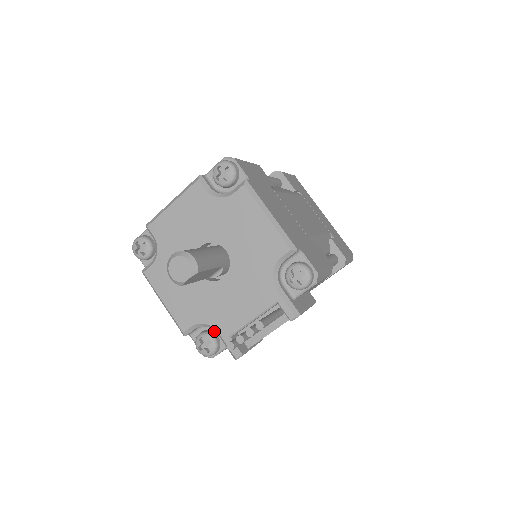
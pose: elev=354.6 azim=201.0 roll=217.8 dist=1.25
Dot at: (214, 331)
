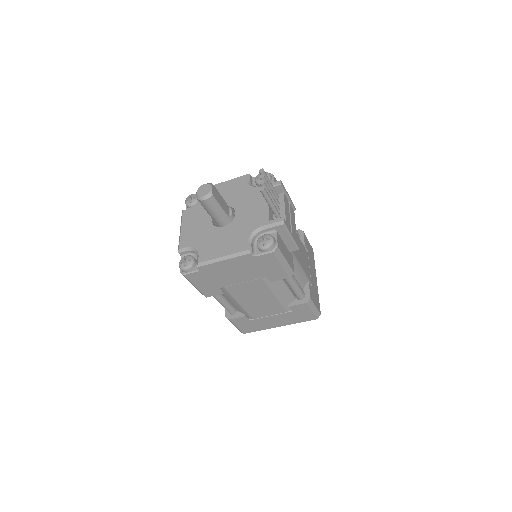
Dot at: occluded
